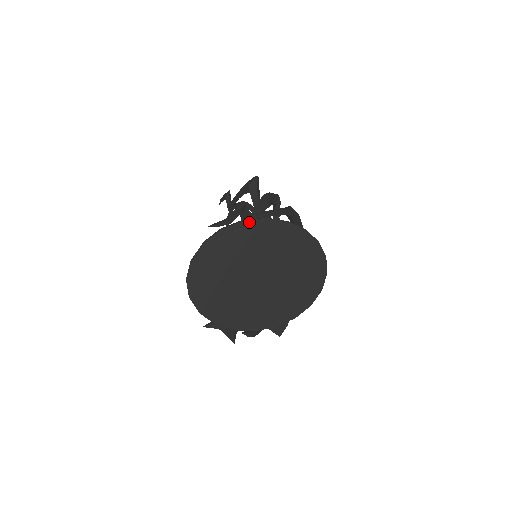
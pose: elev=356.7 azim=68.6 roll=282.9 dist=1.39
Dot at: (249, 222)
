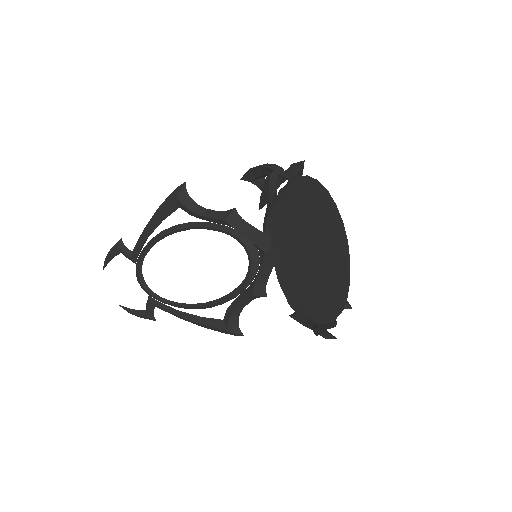
Dot at: (291, 186)
